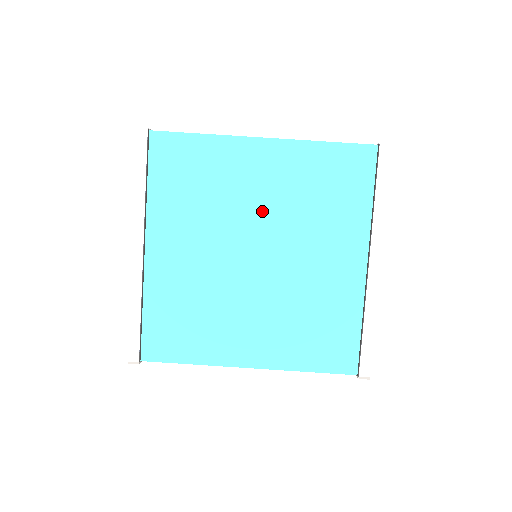
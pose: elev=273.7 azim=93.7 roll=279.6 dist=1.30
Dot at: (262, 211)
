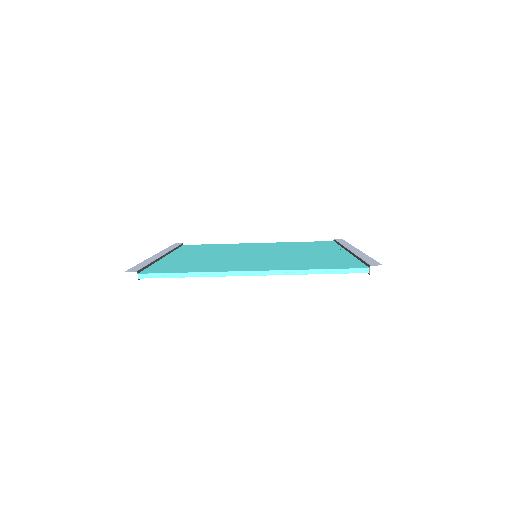
Dot at: occluded
